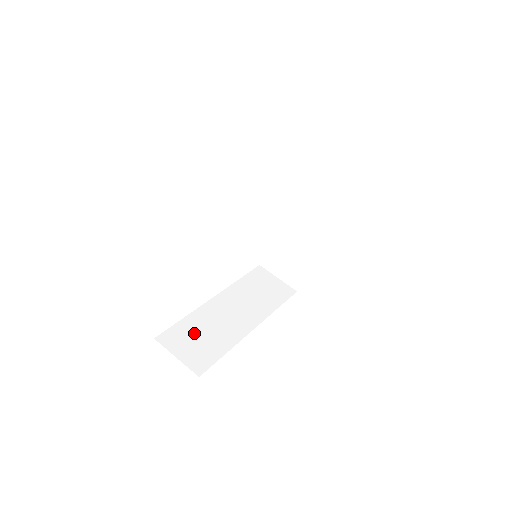
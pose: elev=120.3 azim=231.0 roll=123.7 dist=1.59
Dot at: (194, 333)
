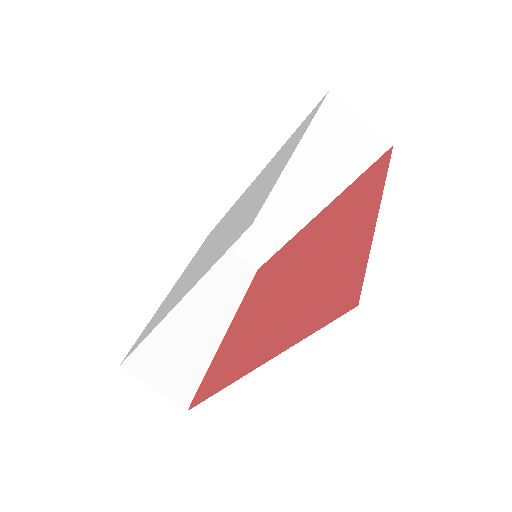
Dot at: occluded
